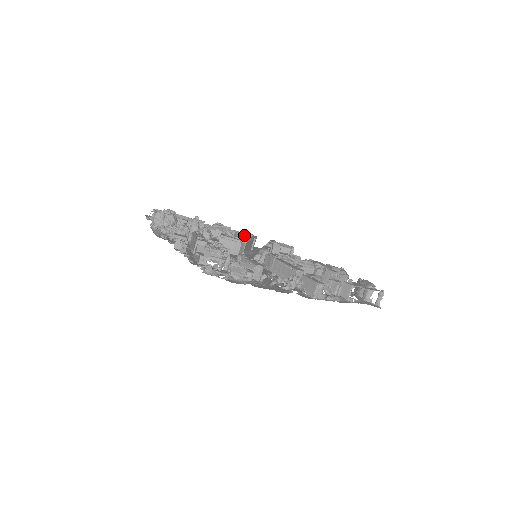
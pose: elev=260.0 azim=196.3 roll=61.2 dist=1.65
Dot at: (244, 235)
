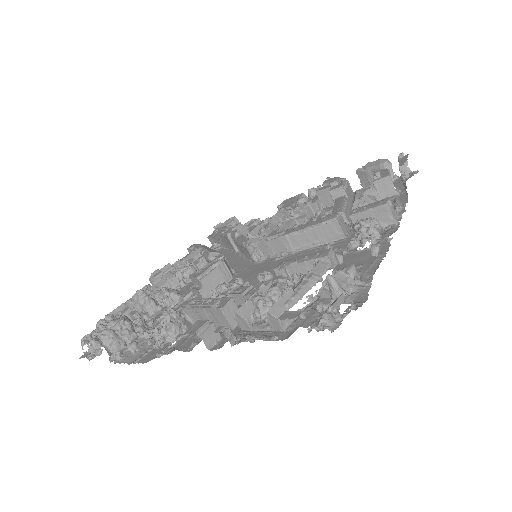
Dot at: (197, 254)
